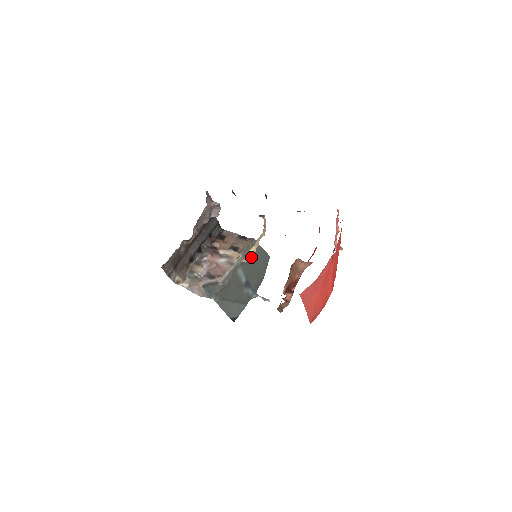
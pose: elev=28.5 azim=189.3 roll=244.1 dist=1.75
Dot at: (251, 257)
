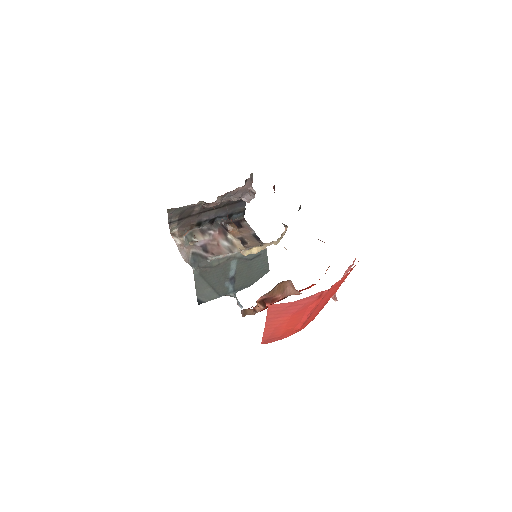
Dot at: (252, 259)
